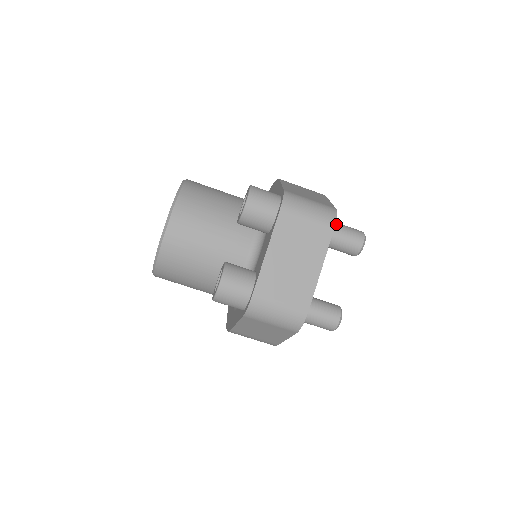
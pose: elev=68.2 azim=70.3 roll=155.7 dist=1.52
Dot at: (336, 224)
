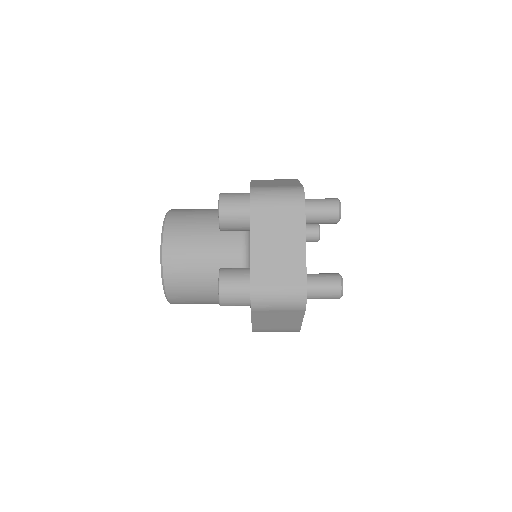
Dot at: (308, 200)
